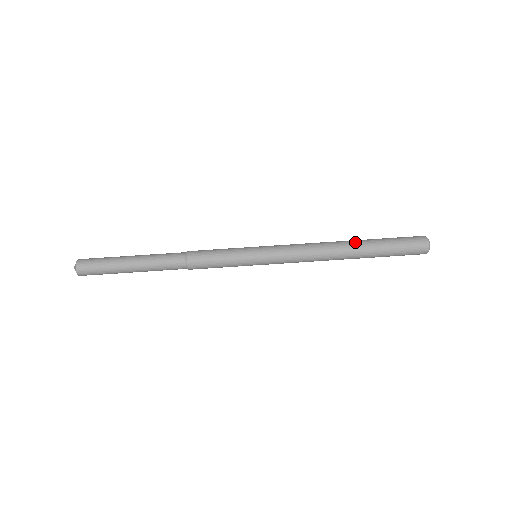
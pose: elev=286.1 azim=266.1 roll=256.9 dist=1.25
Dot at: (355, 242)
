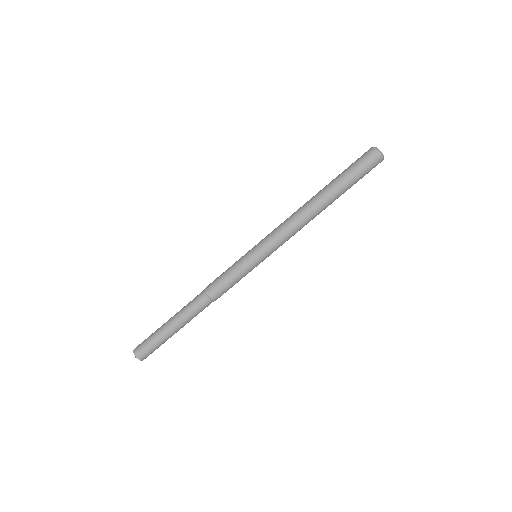
Dot at: (324, 194)
